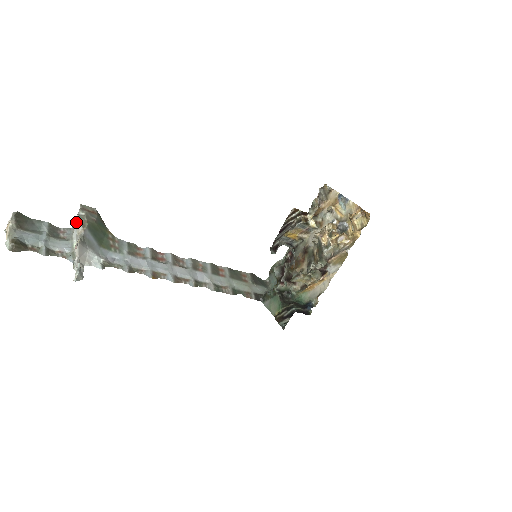
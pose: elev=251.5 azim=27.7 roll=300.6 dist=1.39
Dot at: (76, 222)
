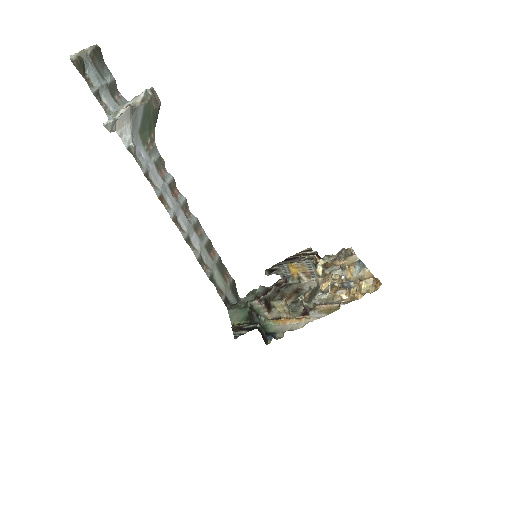
Dot at: (138, 96)
